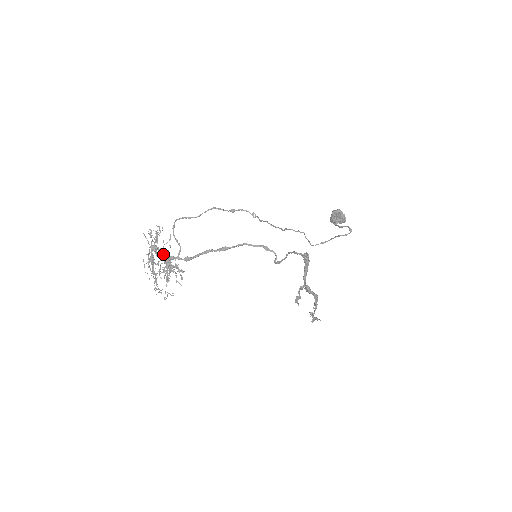
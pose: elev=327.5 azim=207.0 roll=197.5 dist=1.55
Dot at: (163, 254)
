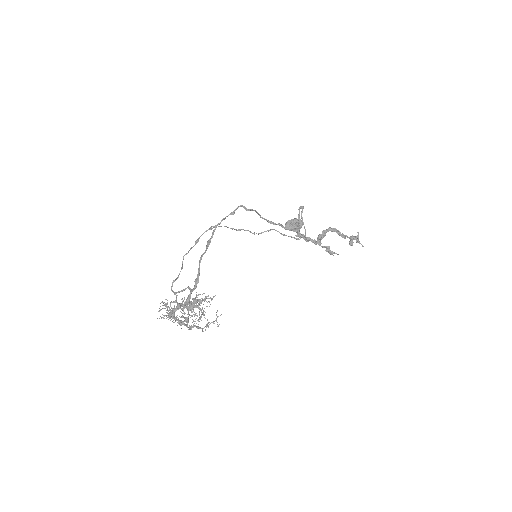
Dot at: (181, 306)
